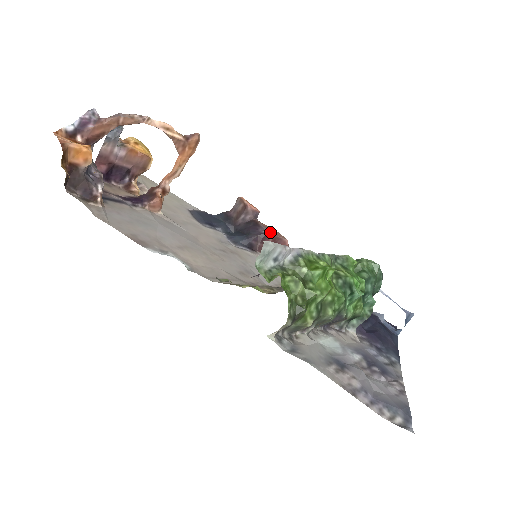
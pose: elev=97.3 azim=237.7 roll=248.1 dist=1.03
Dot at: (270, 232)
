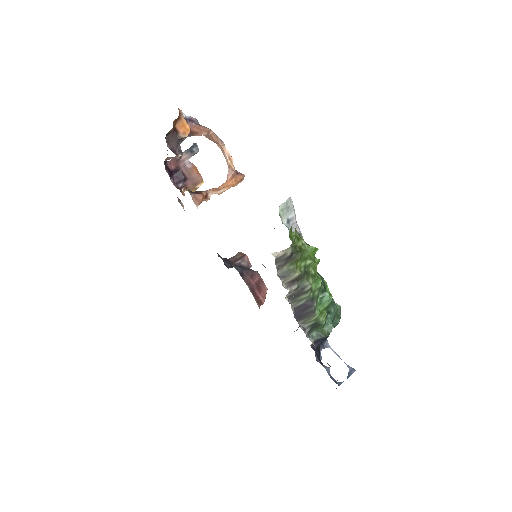
Dot at: occluded
